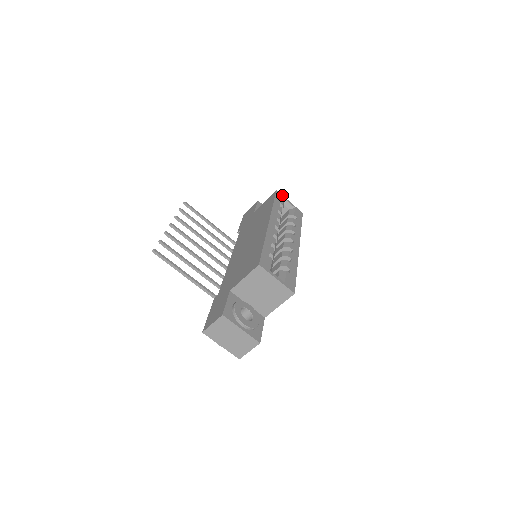
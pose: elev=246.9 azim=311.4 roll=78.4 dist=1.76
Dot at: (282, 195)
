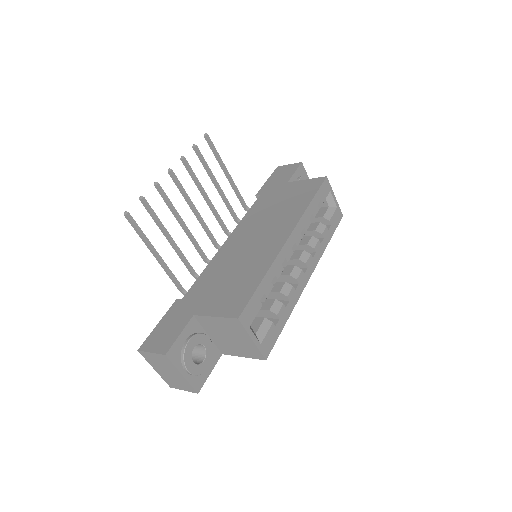
Dot at: (330, 185)
